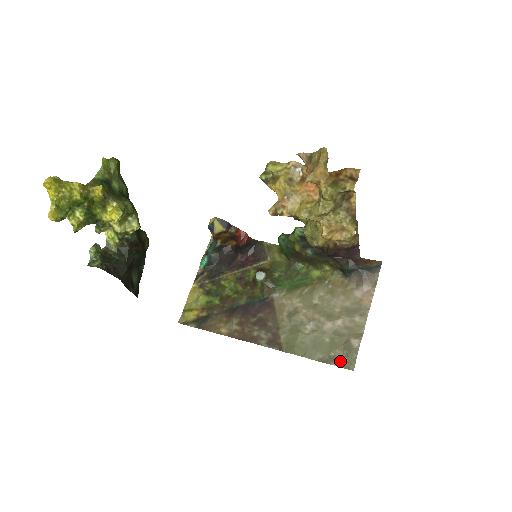
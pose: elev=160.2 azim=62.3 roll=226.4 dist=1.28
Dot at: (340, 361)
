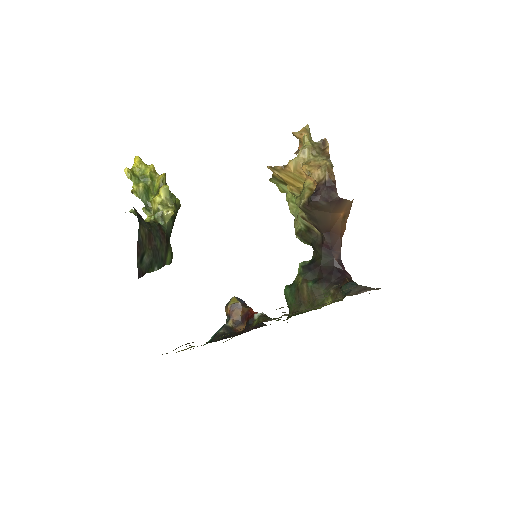
Dot at: occluded
